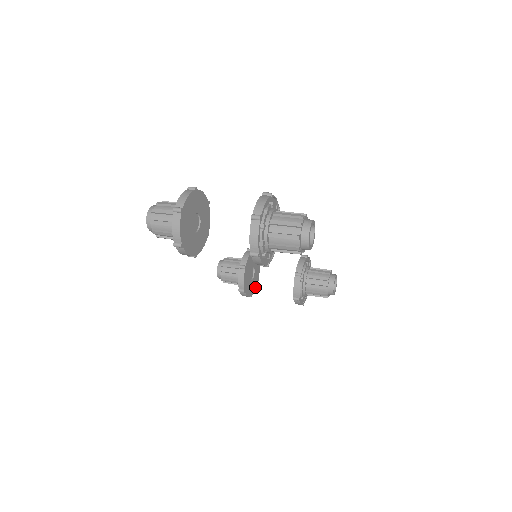
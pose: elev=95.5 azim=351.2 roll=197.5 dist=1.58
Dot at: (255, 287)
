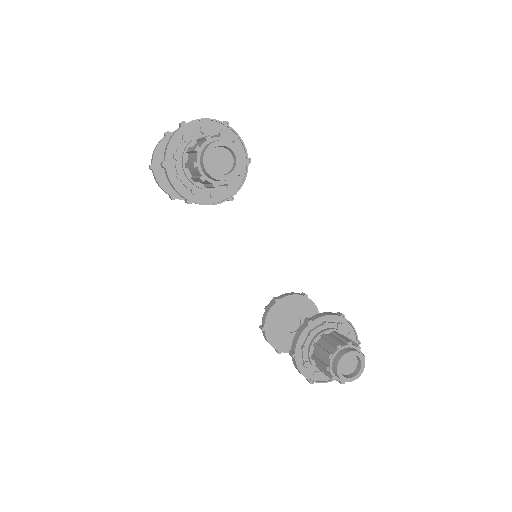
Dot at: occluded
